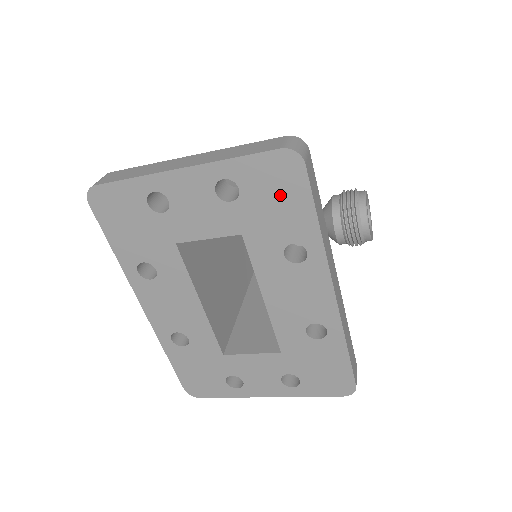
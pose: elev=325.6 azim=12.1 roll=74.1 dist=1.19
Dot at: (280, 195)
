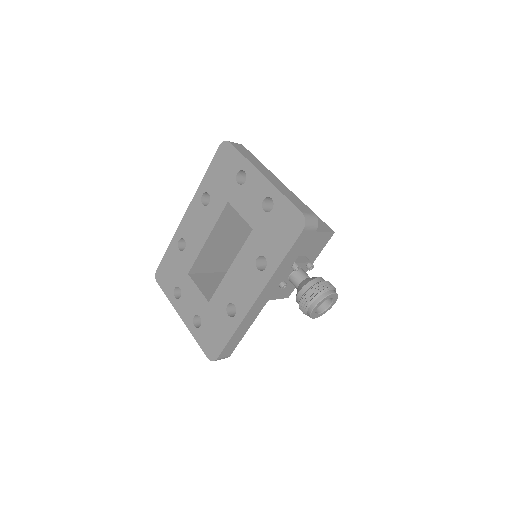
Dot at: (282, 231)
